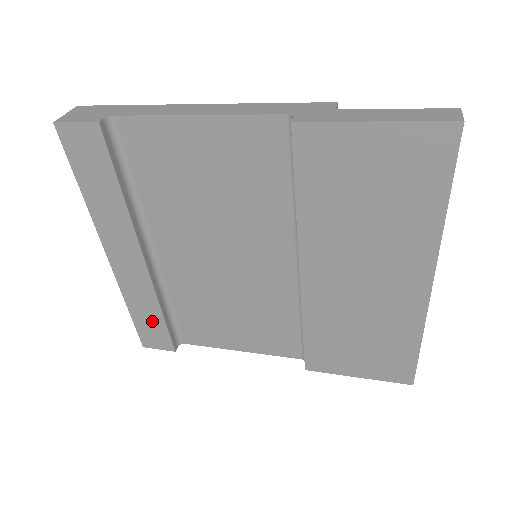
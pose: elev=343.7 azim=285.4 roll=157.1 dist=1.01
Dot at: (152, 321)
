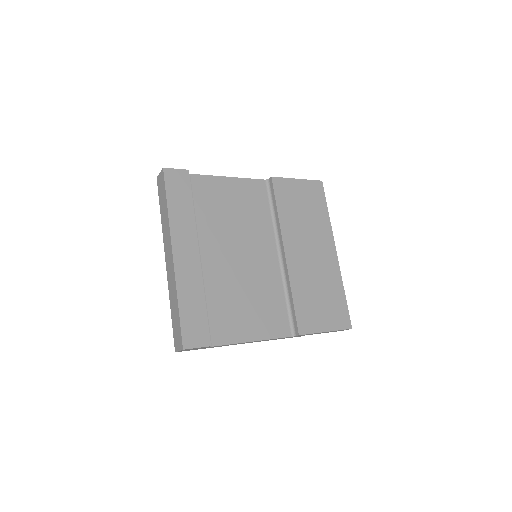
Dot at: (196, 313)
